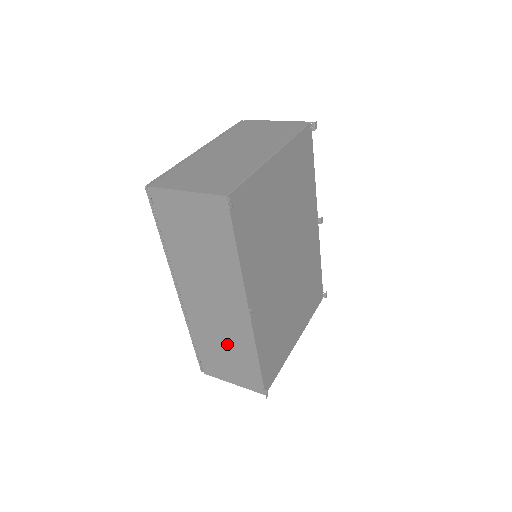
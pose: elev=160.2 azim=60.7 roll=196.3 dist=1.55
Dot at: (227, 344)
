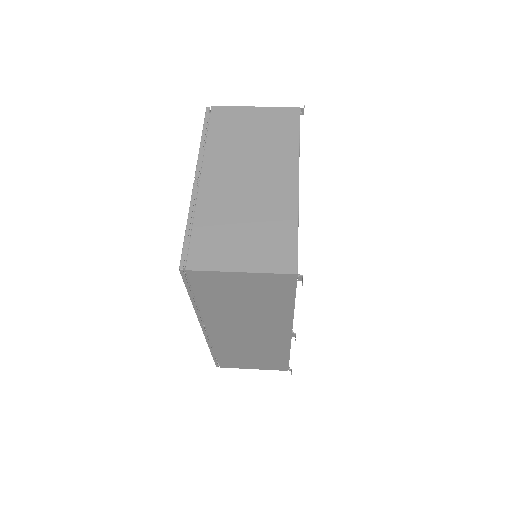
Dot at: (256, 352)
